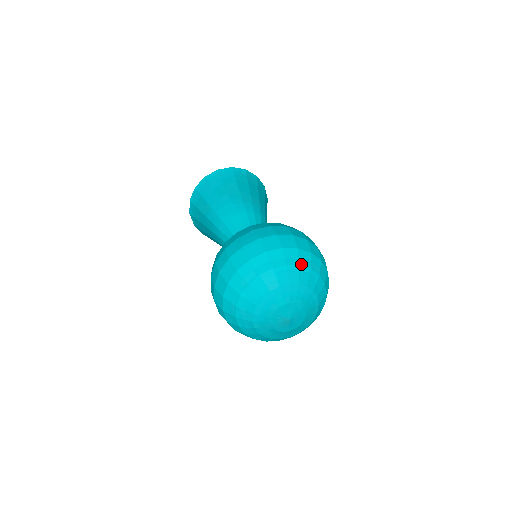
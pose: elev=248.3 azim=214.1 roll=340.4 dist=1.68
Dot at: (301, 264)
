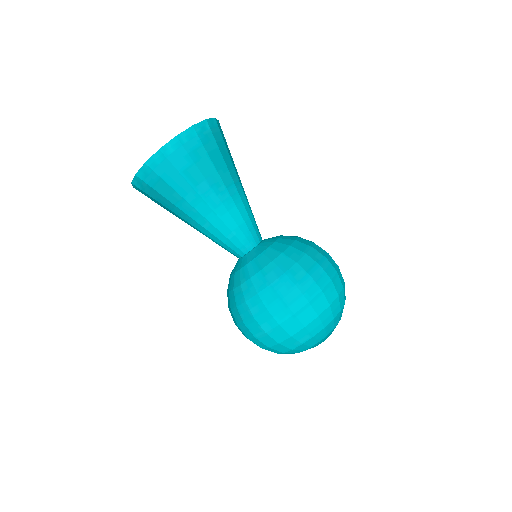
Dot at: (341, 308)
